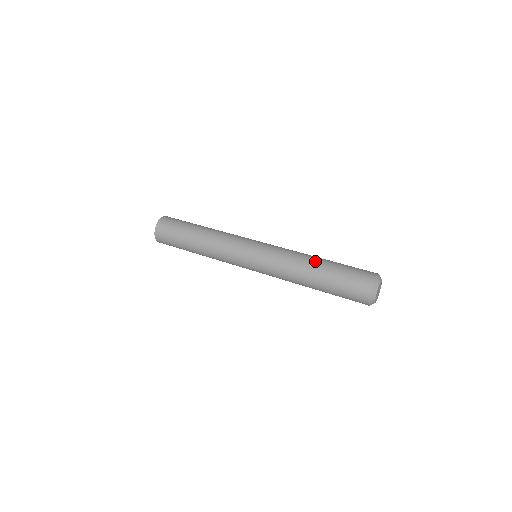
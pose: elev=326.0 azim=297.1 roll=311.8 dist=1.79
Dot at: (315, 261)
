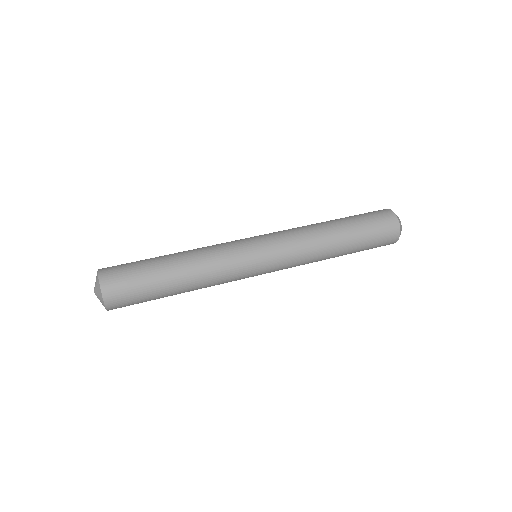
Dot at: (326, 221)
